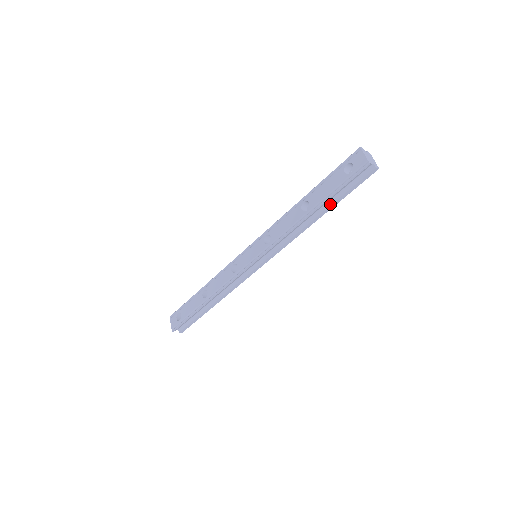
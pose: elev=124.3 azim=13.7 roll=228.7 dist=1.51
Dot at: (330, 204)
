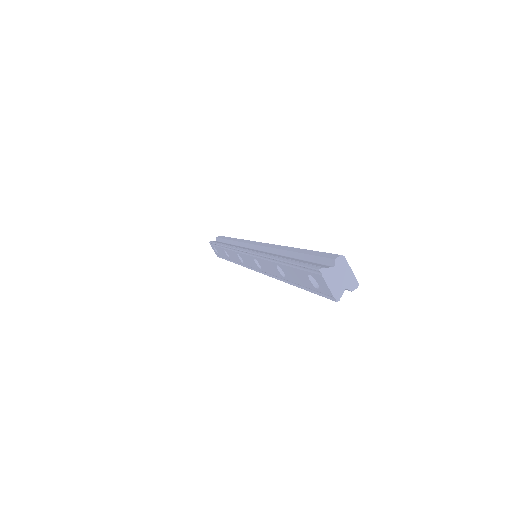
Dot at: occluded
